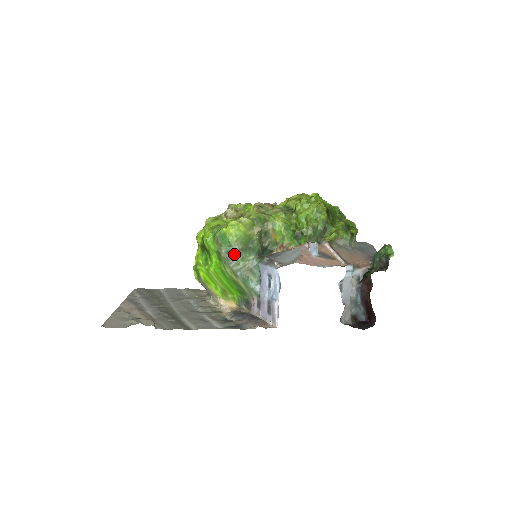
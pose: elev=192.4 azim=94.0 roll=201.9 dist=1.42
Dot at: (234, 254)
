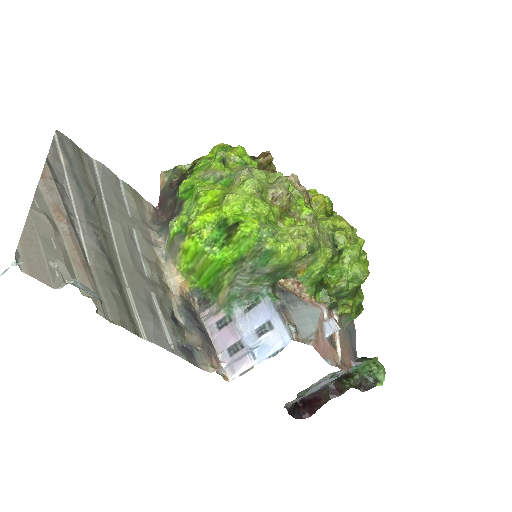
Dot at: (256, 272)
